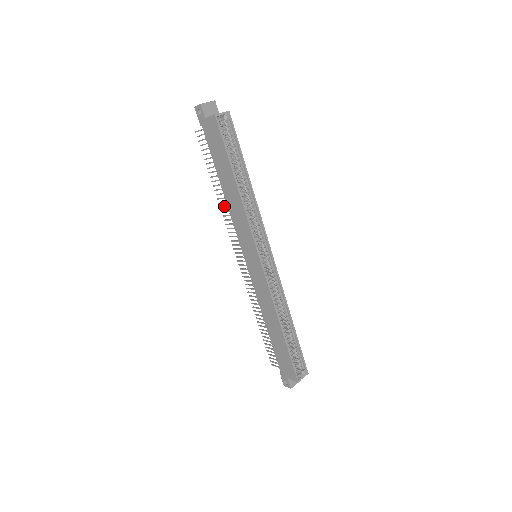
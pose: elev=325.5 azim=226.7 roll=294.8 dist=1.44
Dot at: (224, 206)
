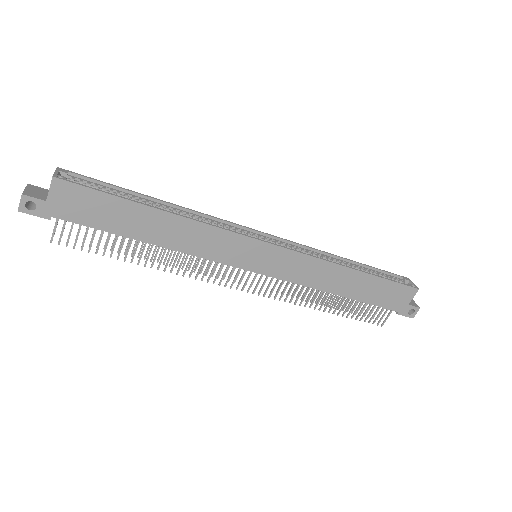
Dot at: (173, 263)
